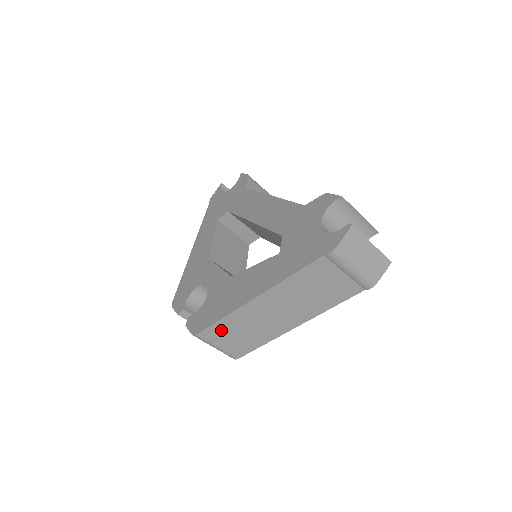
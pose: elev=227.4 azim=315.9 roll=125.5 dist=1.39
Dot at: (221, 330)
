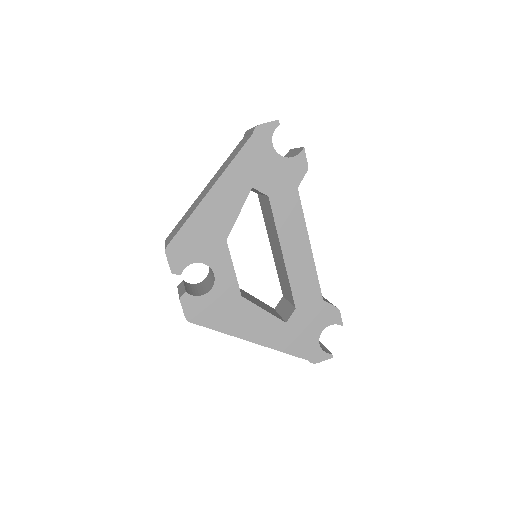
Dot at: occluded
